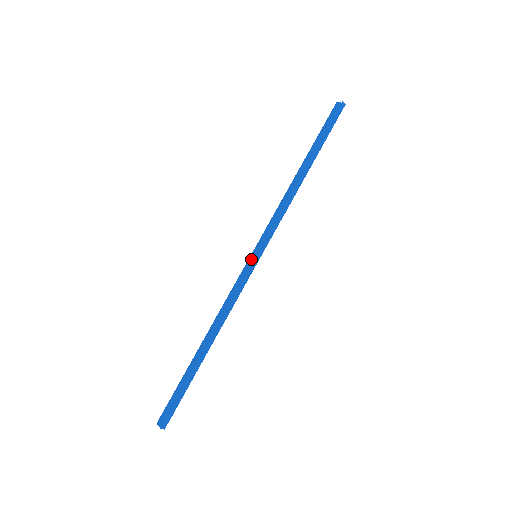
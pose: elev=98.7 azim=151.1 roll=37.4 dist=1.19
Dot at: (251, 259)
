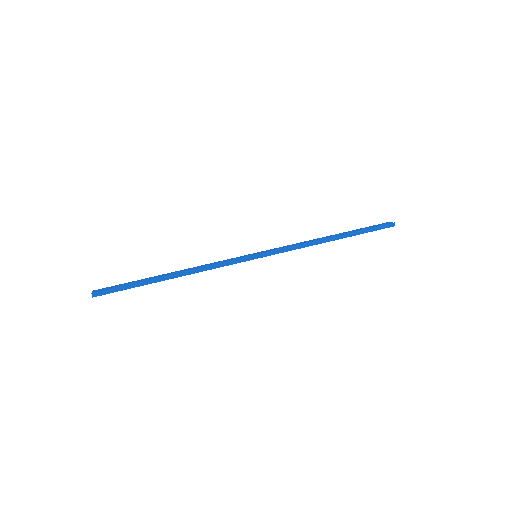
Dot at: (251, 254)
